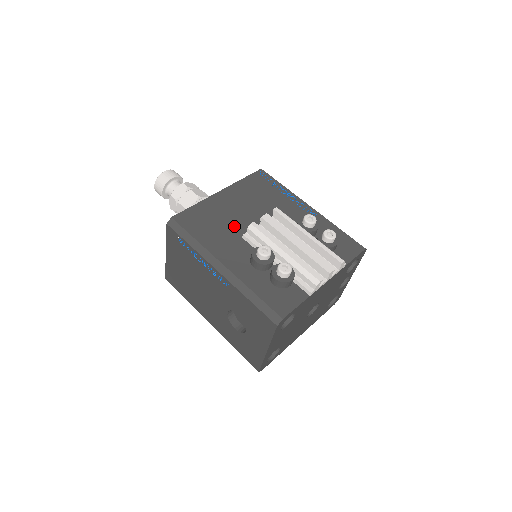
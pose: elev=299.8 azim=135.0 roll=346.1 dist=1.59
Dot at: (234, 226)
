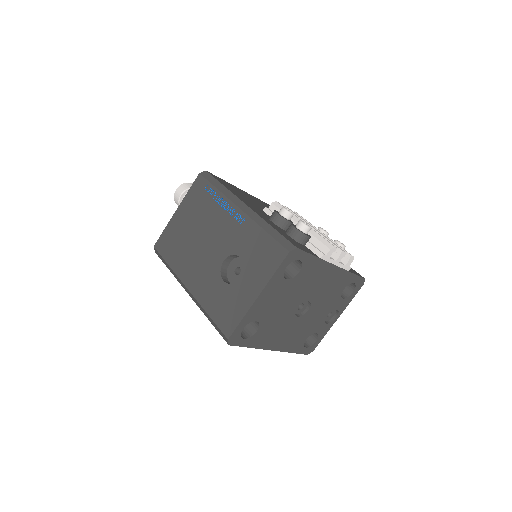
Dot at: (256, 204)
